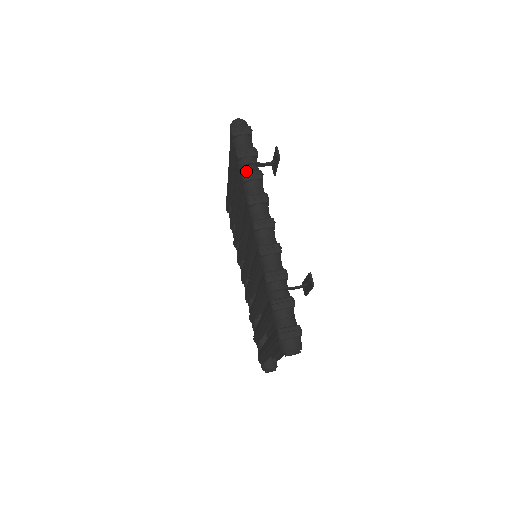
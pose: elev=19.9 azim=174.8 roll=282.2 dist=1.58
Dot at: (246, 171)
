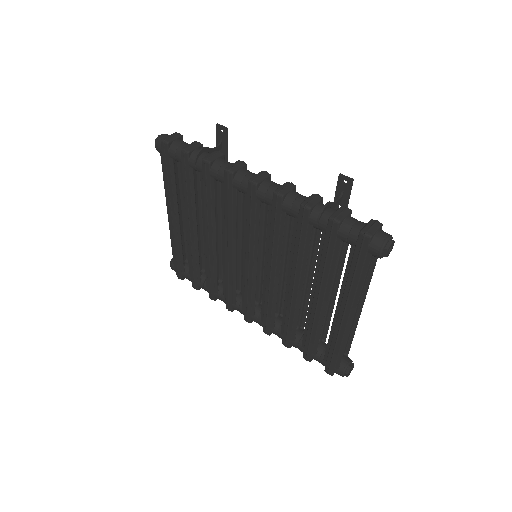
Dot at: (204, 158)
